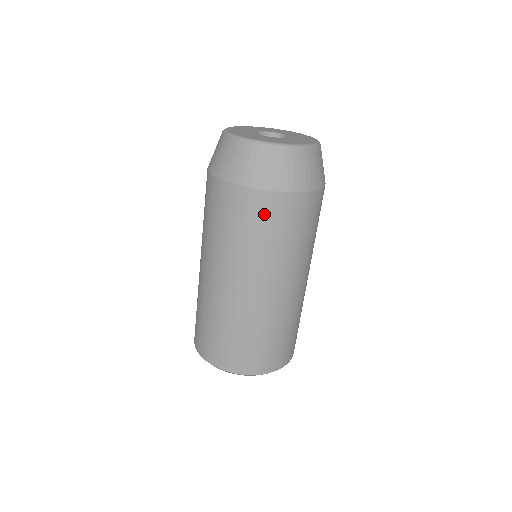
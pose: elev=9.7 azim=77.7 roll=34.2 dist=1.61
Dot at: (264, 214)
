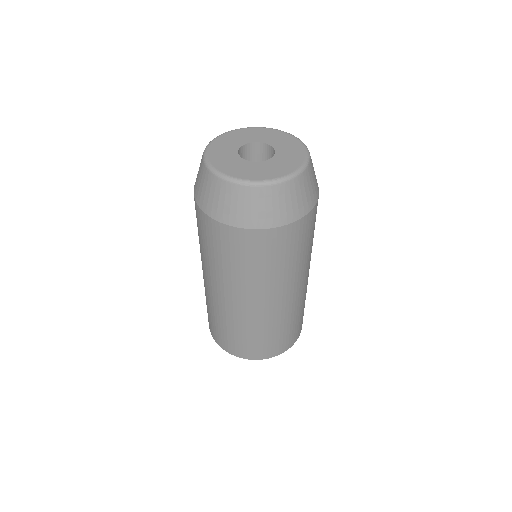
Dot at: (245, 247)
